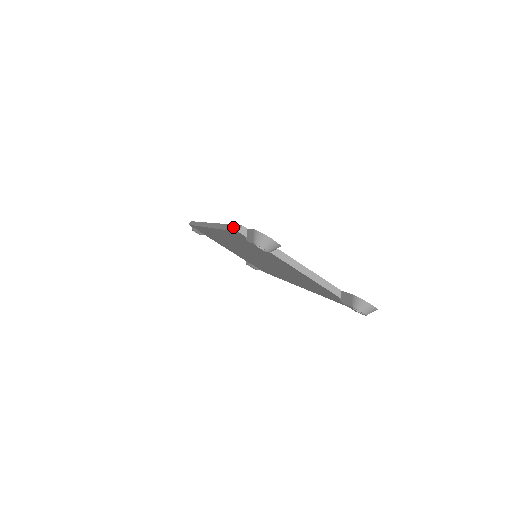
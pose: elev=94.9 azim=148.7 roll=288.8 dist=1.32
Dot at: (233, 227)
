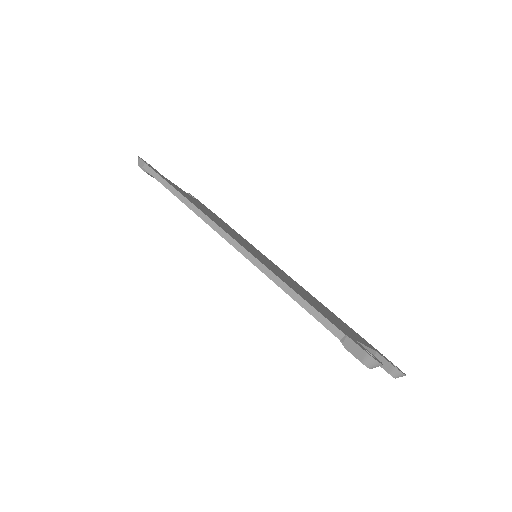
Dot at: (320, 317)
